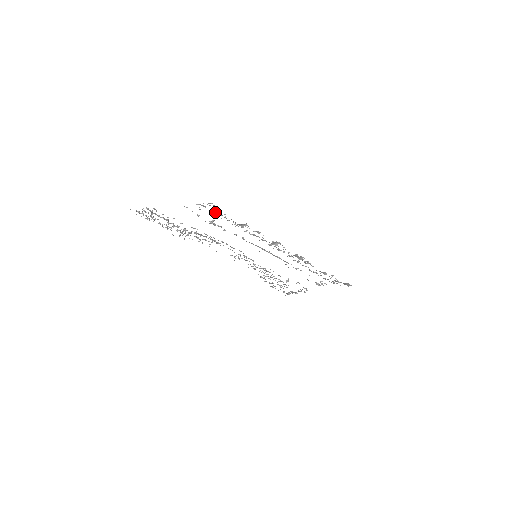
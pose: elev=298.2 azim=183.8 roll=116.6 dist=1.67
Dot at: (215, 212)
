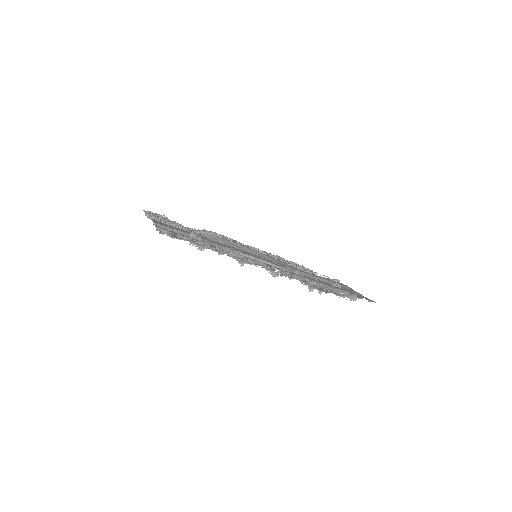
Dot at: (177, 235)
